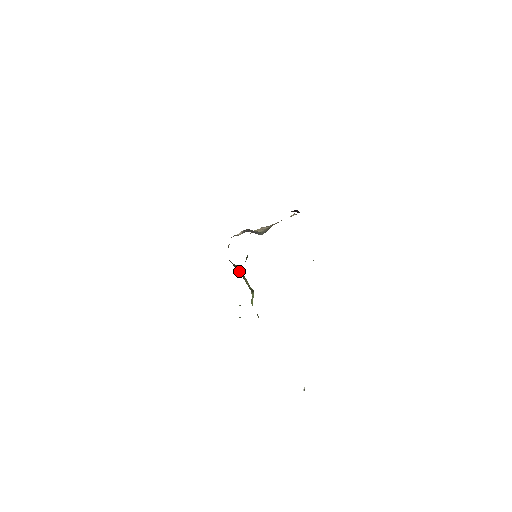
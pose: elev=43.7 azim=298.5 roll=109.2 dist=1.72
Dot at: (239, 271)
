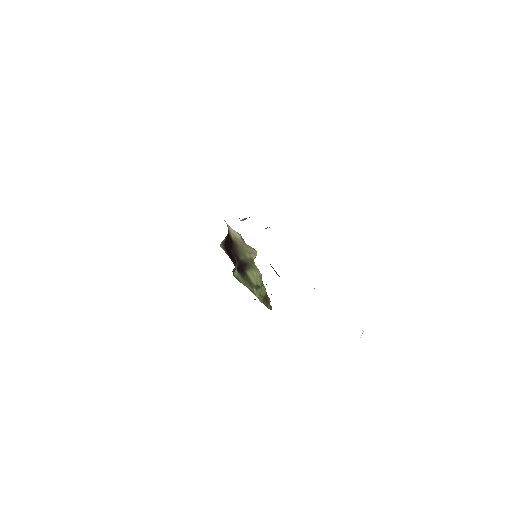
Dot at: (245, 260)
